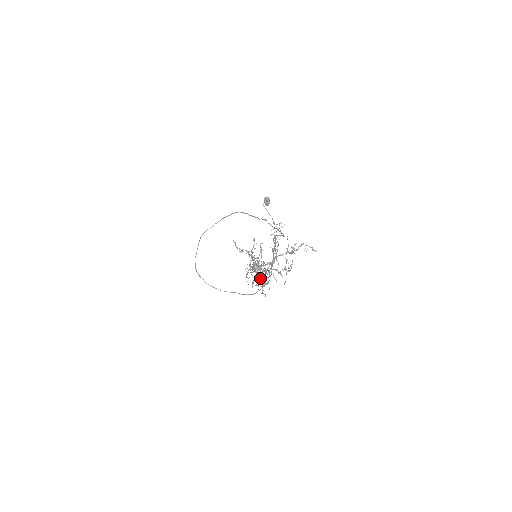
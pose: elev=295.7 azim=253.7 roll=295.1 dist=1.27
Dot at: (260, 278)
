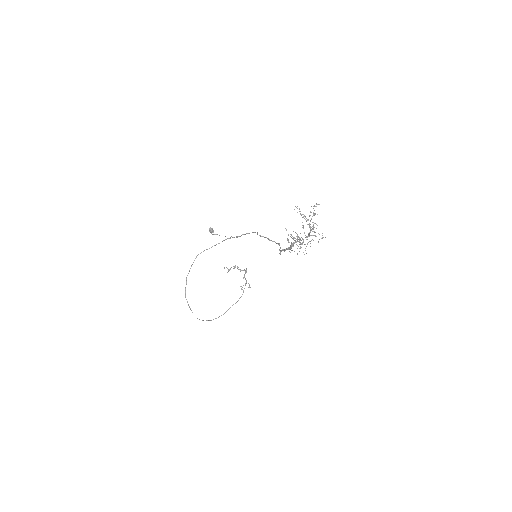
Dot at: occluded
